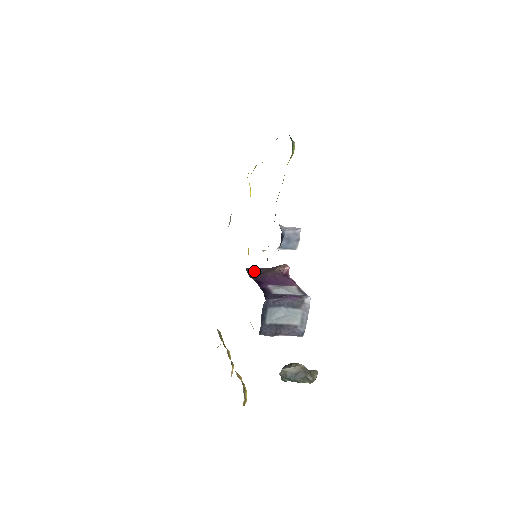
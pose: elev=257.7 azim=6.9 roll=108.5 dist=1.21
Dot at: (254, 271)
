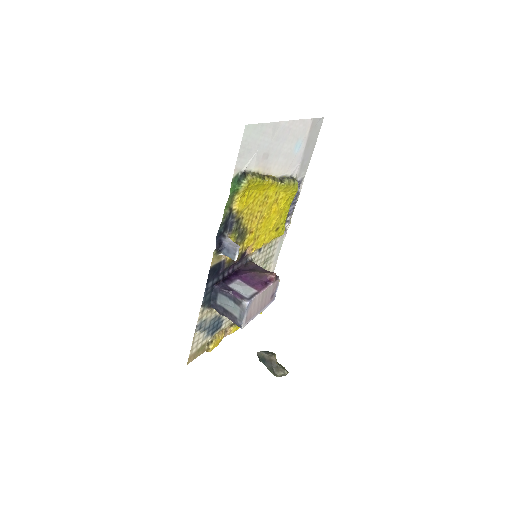
Dot at: (253, 266)
